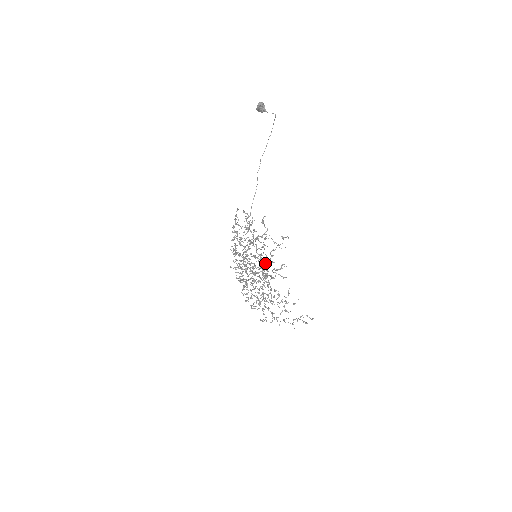
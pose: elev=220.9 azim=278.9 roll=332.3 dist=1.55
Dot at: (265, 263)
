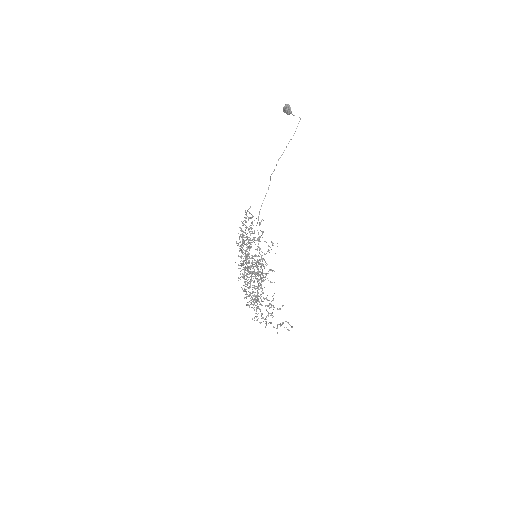
Dot at: (265, 264)
